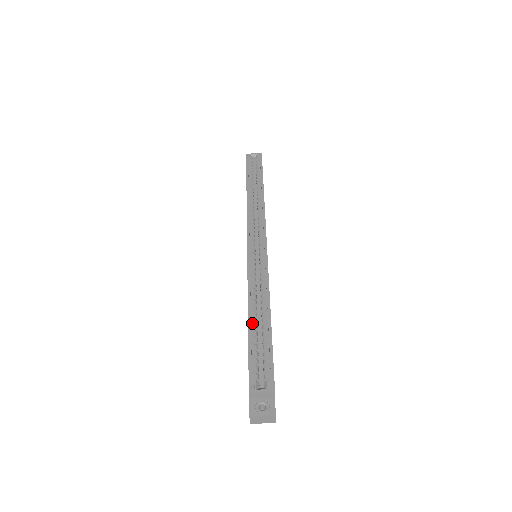
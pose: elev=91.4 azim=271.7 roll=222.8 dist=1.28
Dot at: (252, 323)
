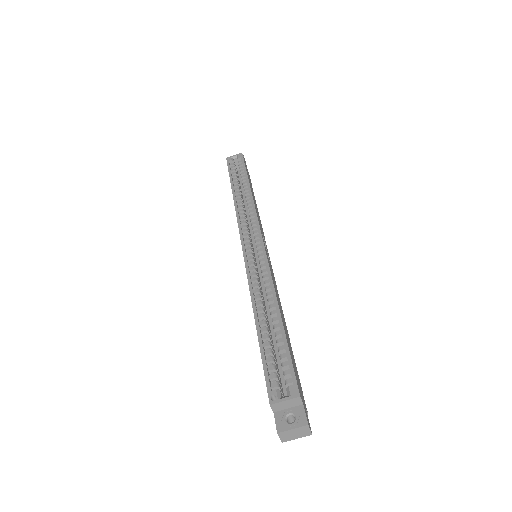
Dot at: (261, 326)
